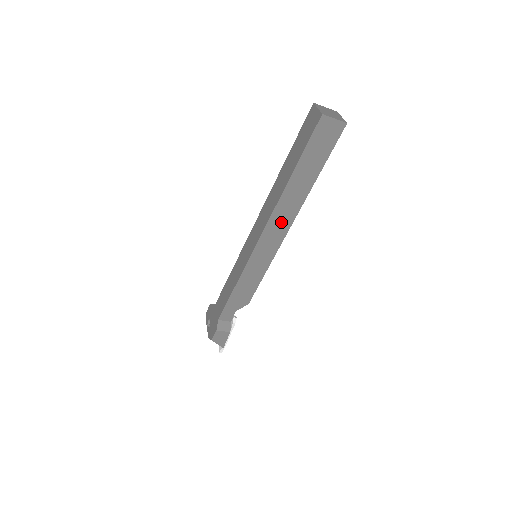
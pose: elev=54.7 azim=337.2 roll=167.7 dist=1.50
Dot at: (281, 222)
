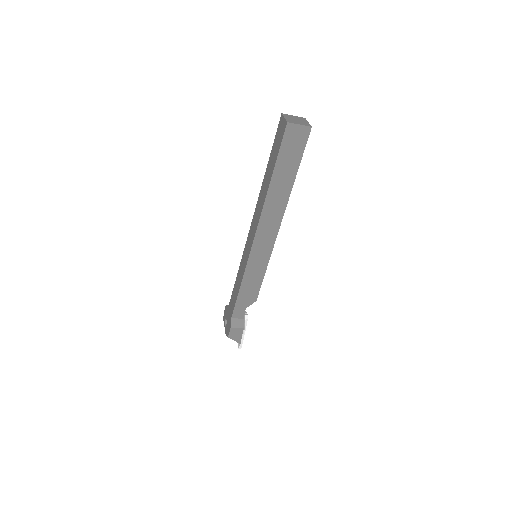
Dot at: (271, 222)
